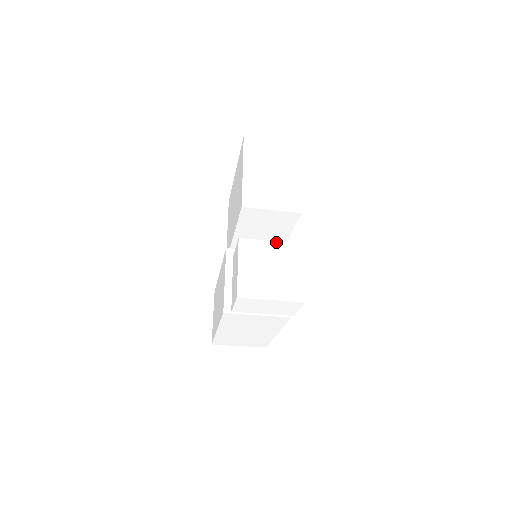
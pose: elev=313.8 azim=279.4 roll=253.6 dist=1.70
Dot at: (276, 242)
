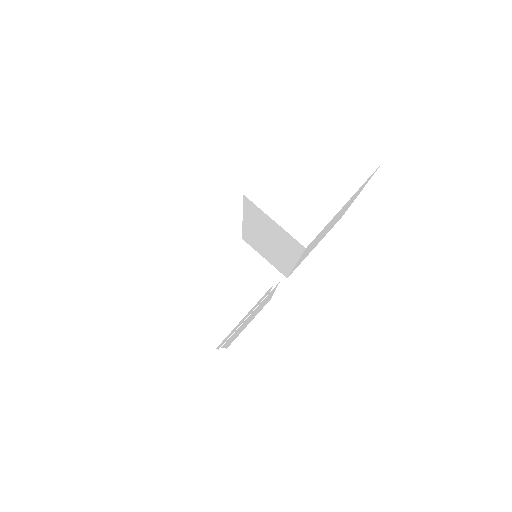
Dot at: (246, 260)
